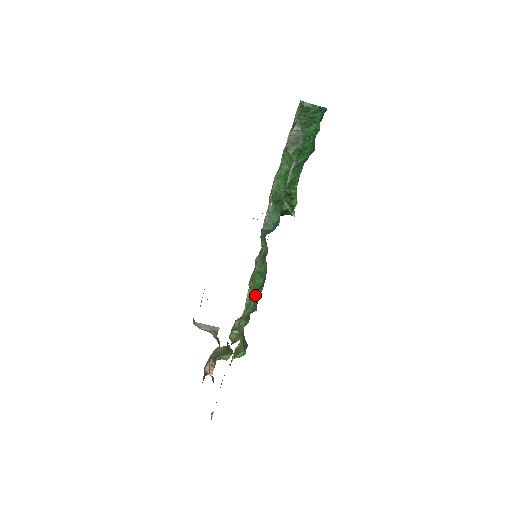
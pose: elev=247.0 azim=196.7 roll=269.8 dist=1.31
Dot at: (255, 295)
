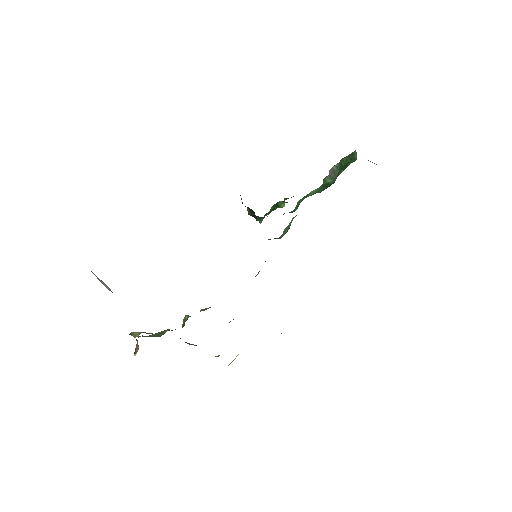
Dot at: occluded
